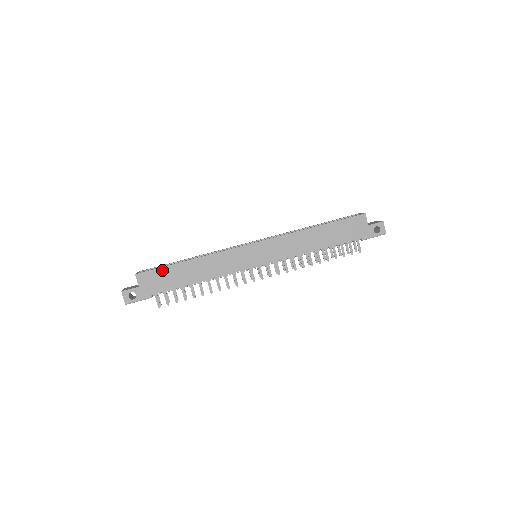
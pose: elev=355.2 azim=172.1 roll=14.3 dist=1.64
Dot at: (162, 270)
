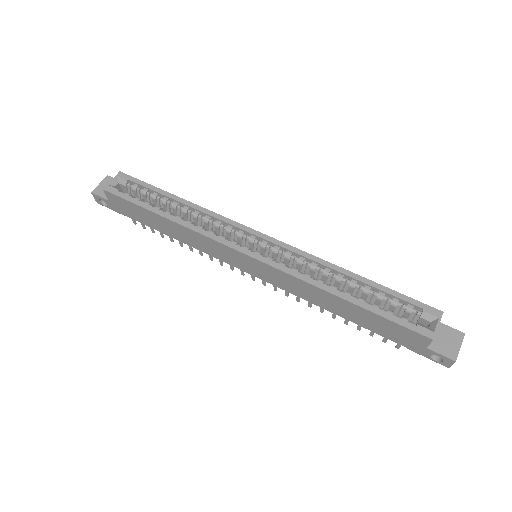
Dot at: (132, 205)
